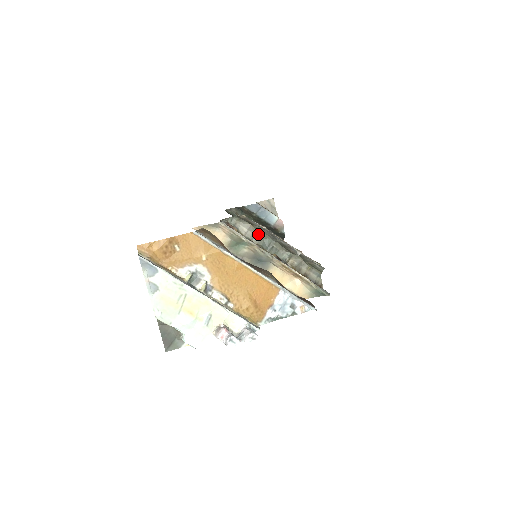
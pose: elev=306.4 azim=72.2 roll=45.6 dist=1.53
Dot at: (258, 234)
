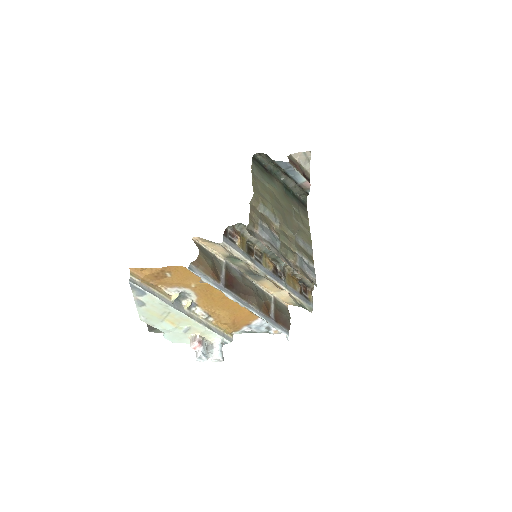
Dot at: occluded
